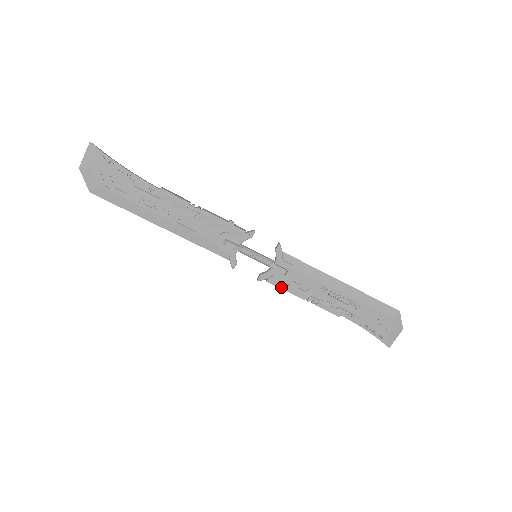
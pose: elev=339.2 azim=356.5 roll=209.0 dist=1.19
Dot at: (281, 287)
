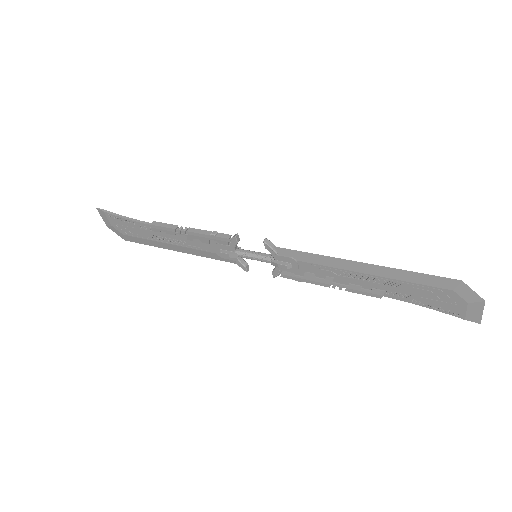
Dot at: (298, 279)
